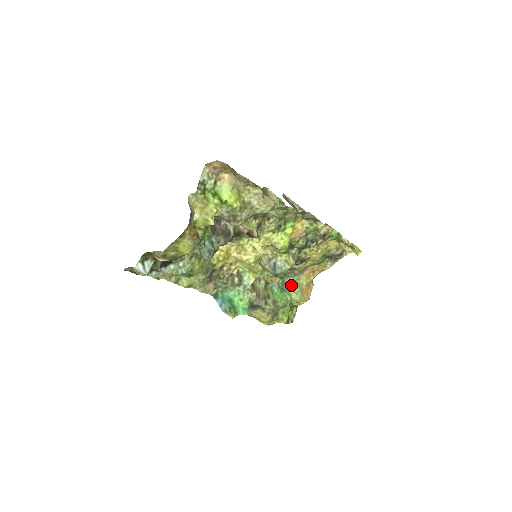
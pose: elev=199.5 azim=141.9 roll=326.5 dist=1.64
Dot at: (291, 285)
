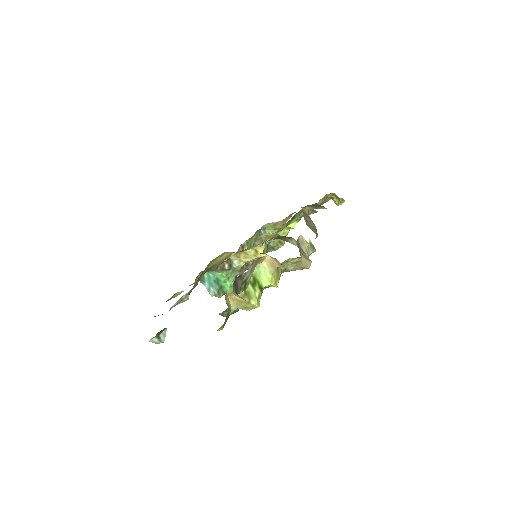
Dot at: (266, 230)
